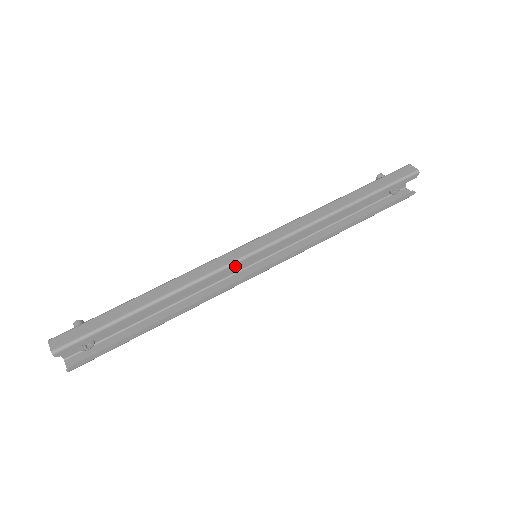
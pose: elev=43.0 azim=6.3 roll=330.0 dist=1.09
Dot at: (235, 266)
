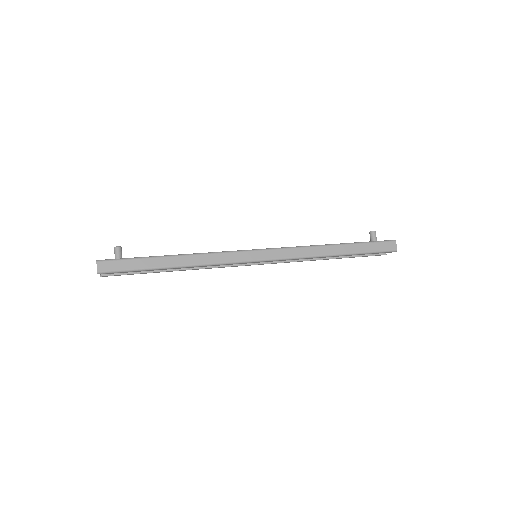
Dot at: (239, 263)
